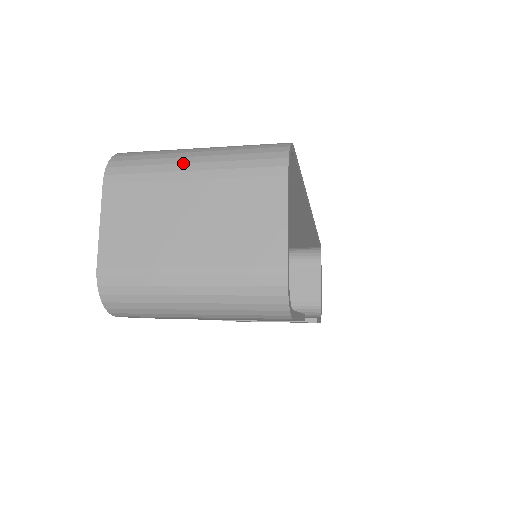
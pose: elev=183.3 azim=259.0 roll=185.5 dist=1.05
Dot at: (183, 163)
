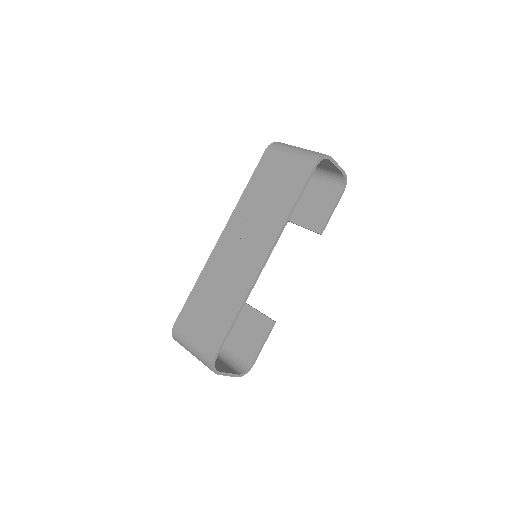
Dot at: (191, 353)
